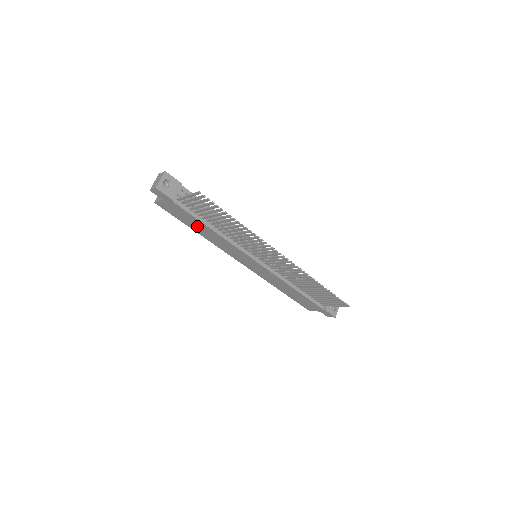
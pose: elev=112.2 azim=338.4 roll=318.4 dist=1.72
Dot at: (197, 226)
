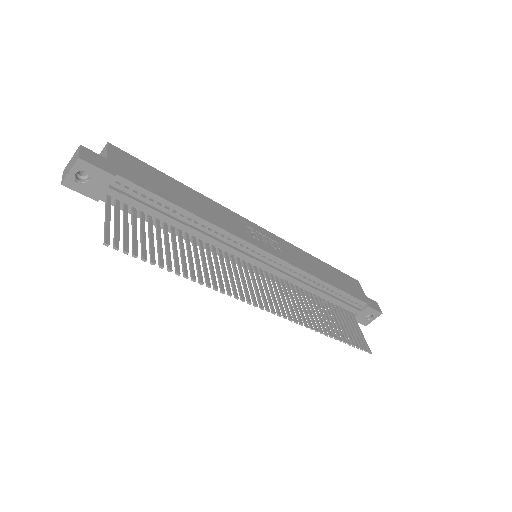
Dot at: occluded
